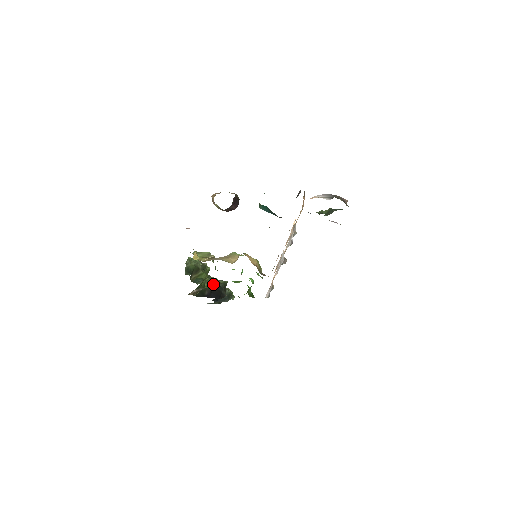
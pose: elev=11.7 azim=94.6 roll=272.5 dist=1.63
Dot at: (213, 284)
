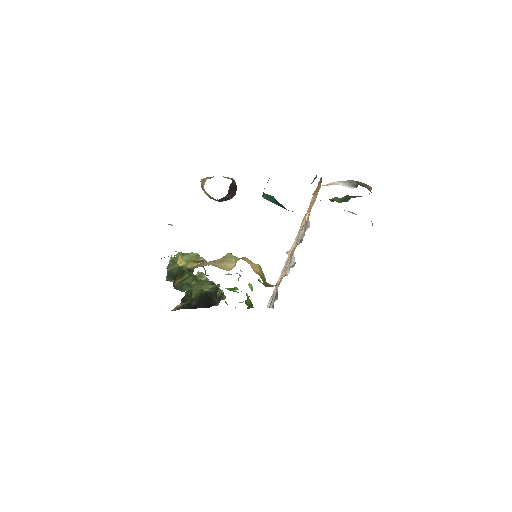
Dot at: (202, 291)
